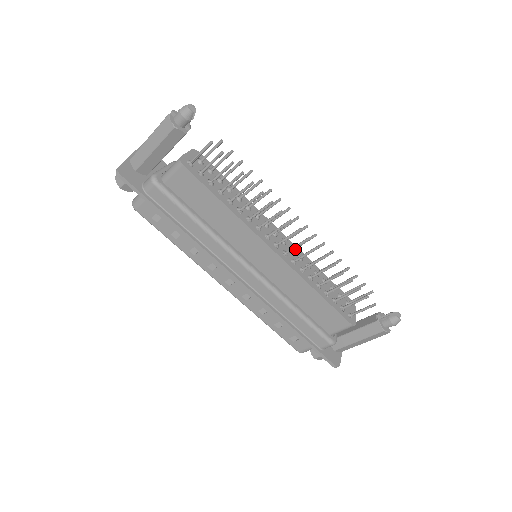
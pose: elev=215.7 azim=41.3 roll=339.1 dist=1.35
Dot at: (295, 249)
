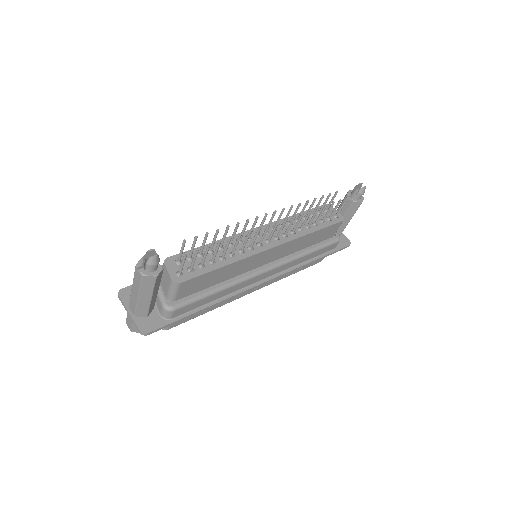
Dot at: occluded
